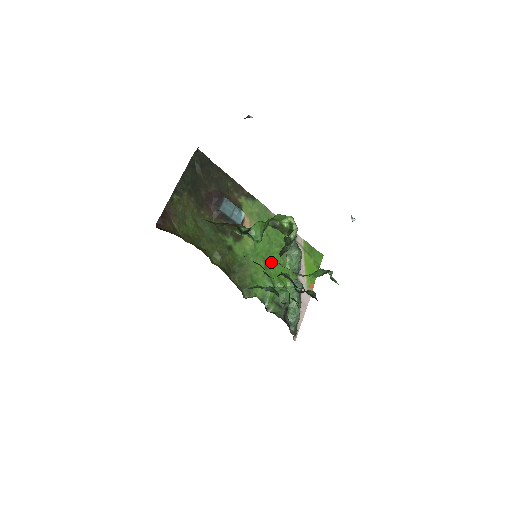
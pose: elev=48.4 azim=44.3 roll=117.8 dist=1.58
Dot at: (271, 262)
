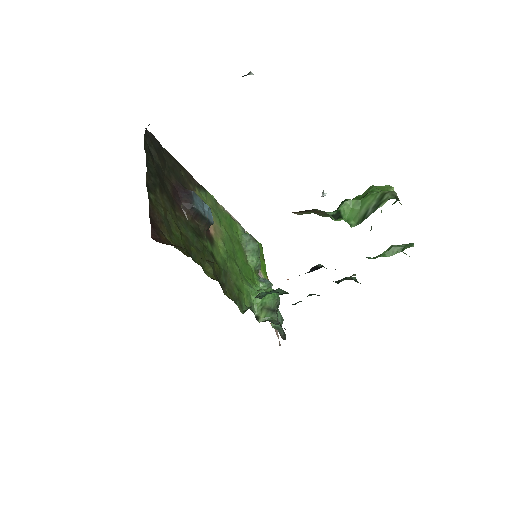
Dot at: (239, 263)
